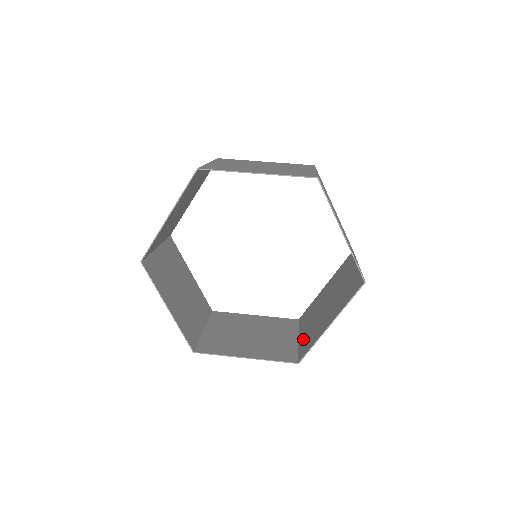
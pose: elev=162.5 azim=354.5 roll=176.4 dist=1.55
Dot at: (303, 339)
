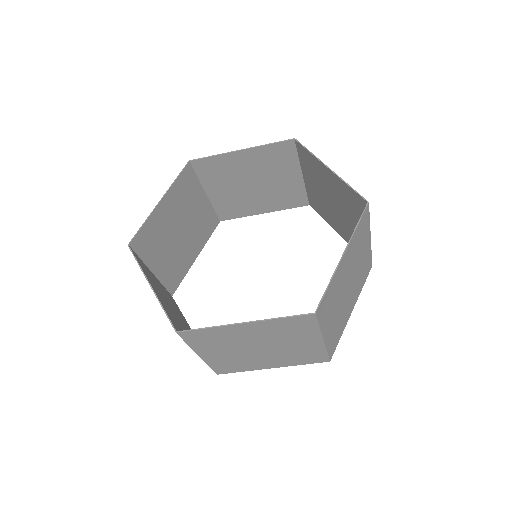
Dot at: (204, 346)
